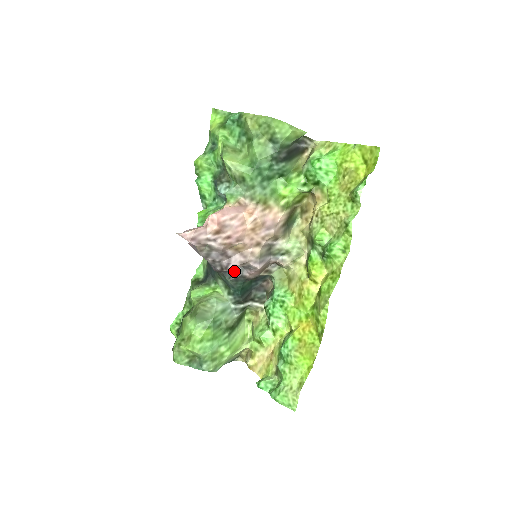
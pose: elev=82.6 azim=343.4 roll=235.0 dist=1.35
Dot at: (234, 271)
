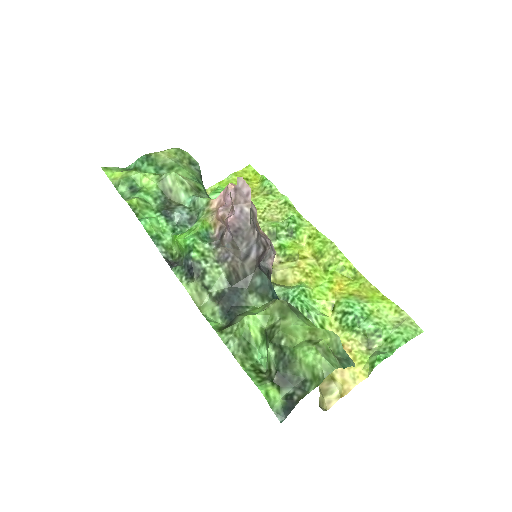
Dot at: (261, 267)
